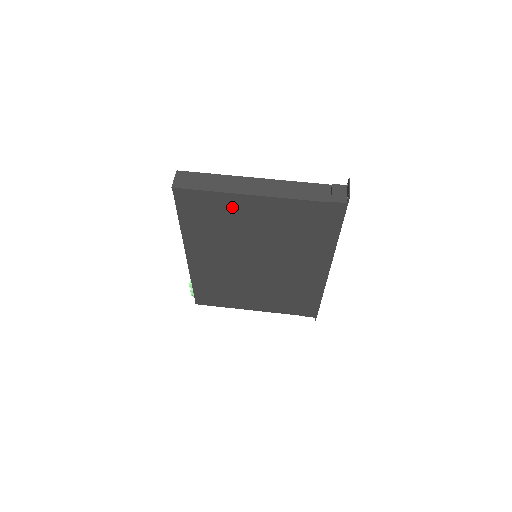
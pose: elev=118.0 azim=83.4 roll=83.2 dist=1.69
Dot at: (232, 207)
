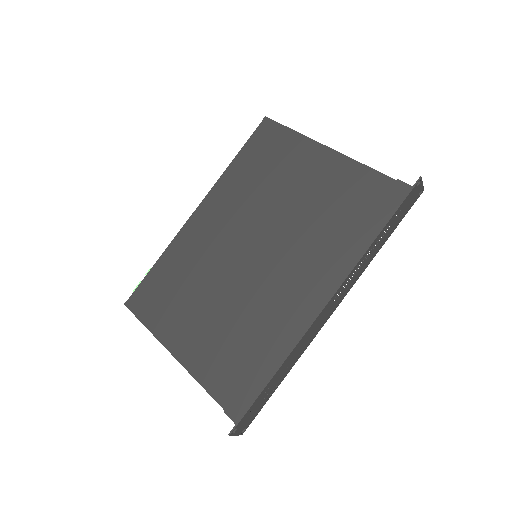
Dot at: (296, 155)
